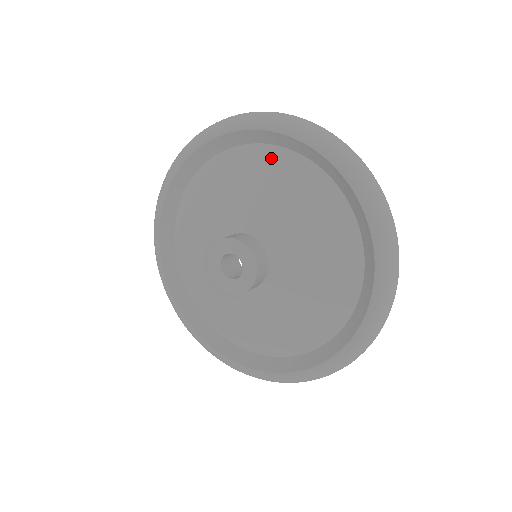
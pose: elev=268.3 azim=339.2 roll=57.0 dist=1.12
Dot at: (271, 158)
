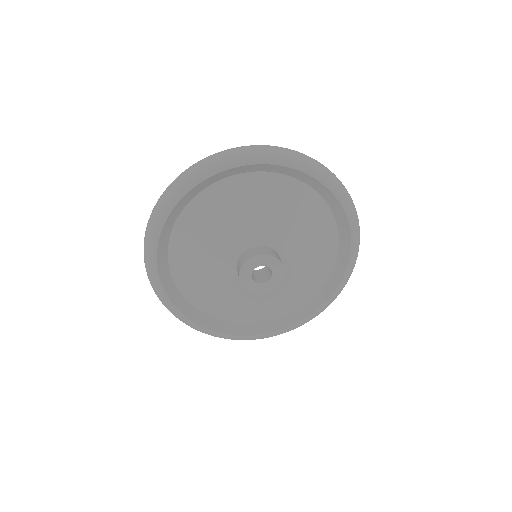
Dot at: (293, 189)
